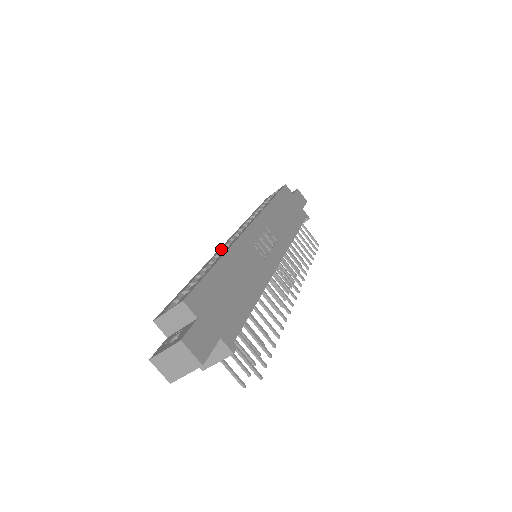
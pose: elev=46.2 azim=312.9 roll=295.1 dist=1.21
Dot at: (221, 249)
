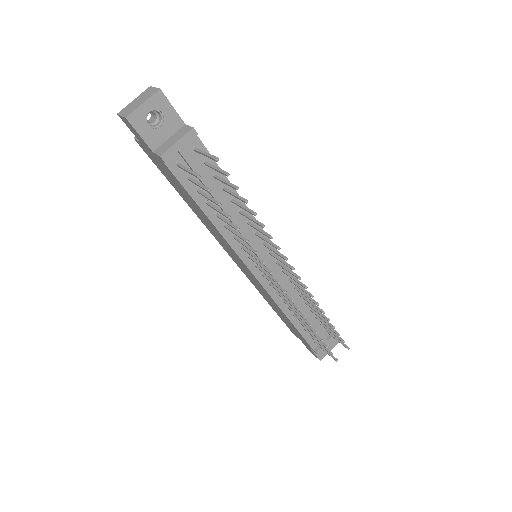
Dot at: occluded
